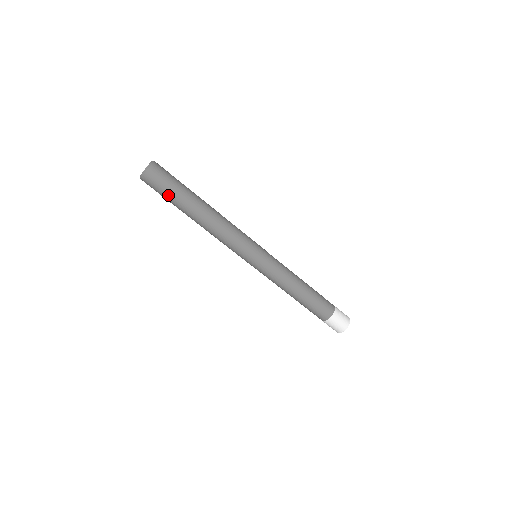
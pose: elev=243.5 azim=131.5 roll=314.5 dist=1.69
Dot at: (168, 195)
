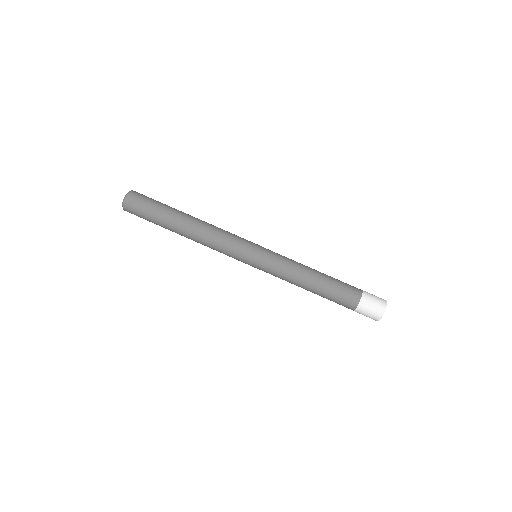
Dot at: (156, 204)
